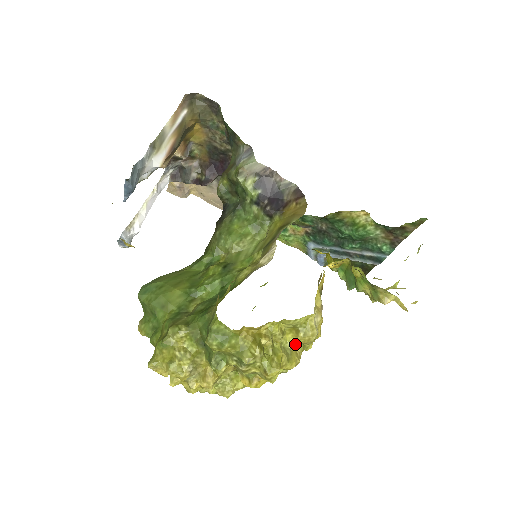
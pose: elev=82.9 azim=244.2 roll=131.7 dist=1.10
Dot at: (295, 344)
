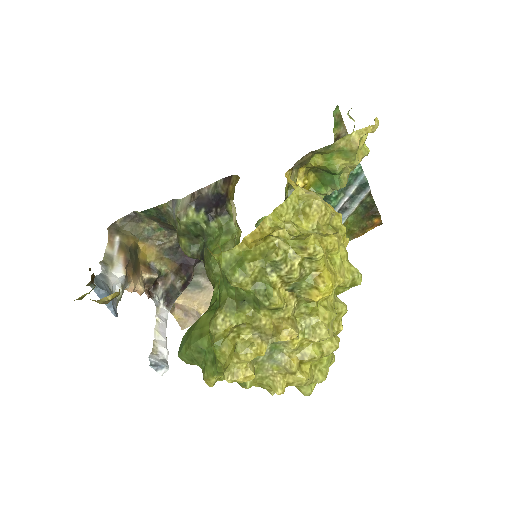
Dot at: (316, 225)
